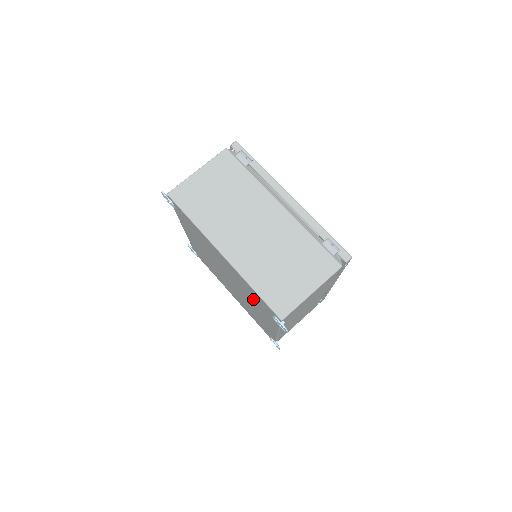
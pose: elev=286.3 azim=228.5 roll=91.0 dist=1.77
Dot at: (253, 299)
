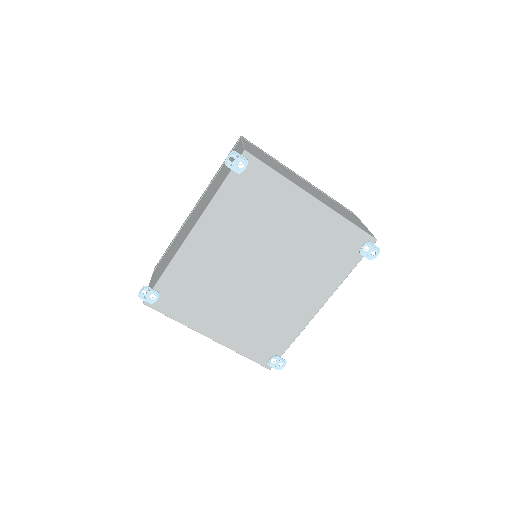
Dot at: (320, 257)
